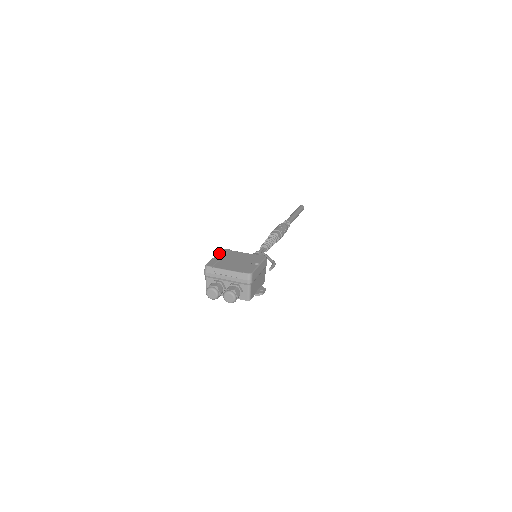
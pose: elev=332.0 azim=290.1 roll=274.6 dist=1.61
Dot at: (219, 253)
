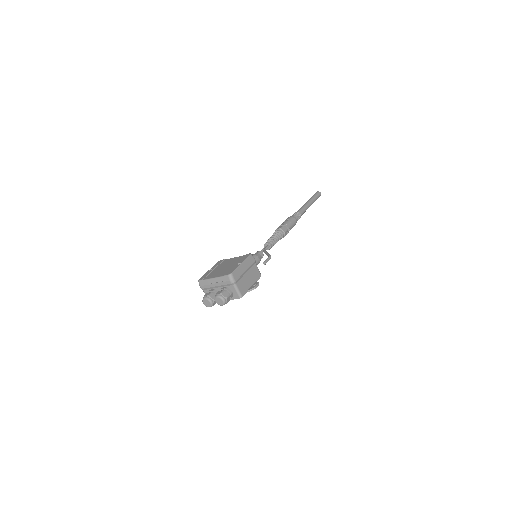
Dot at: (213, 266)
